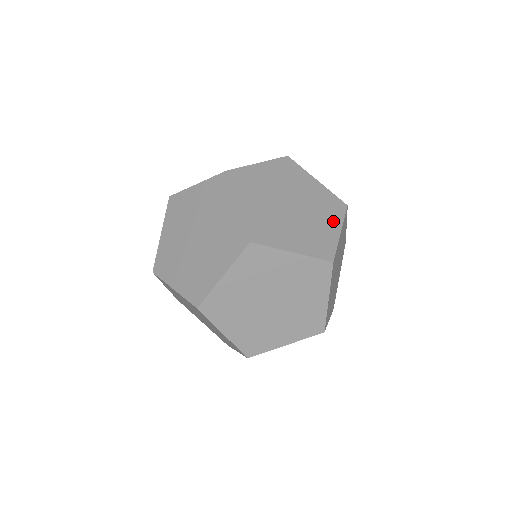
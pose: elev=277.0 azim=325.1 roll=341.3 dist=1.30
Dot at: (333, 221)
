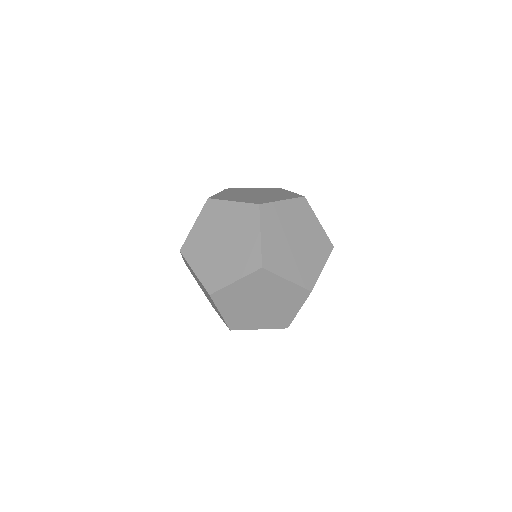
Dot at: (282, 191)
